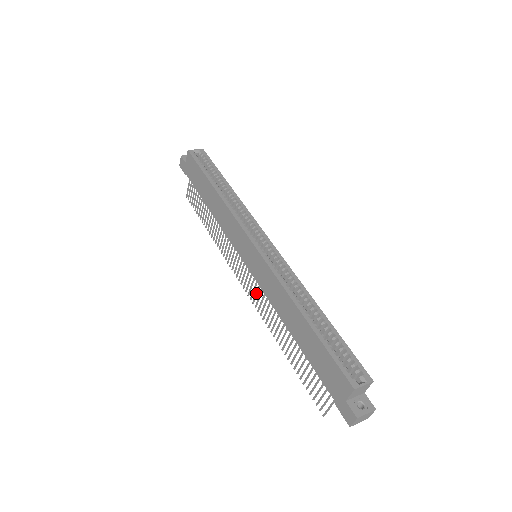
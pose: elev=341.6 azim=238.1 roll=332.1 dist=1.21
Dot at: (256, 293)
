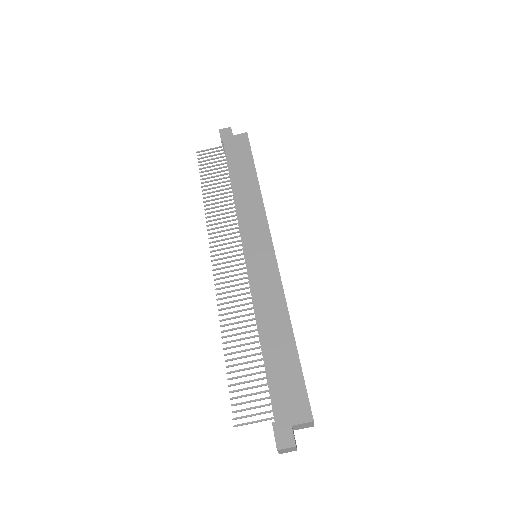
Dot at: (231, 280)
